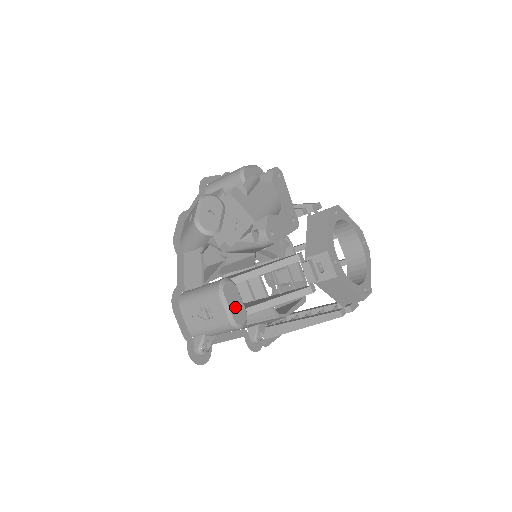
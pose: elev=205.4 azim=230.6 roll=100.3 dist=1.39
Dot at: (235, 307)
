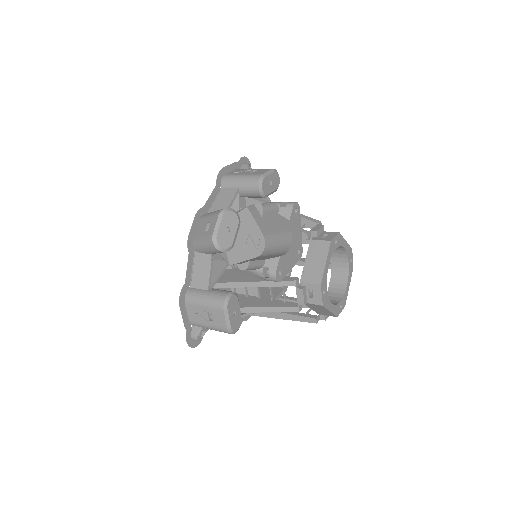
Dot at: (234, 317)
